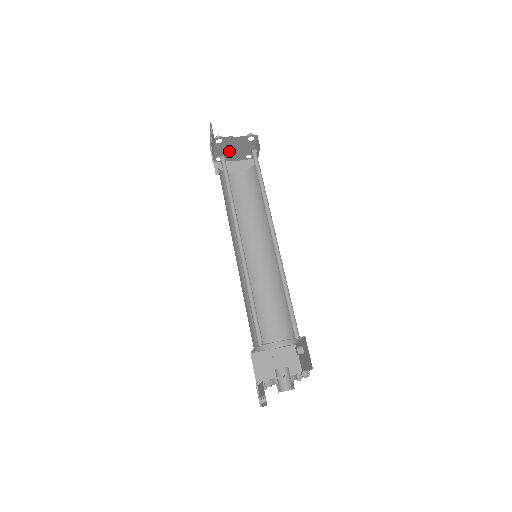
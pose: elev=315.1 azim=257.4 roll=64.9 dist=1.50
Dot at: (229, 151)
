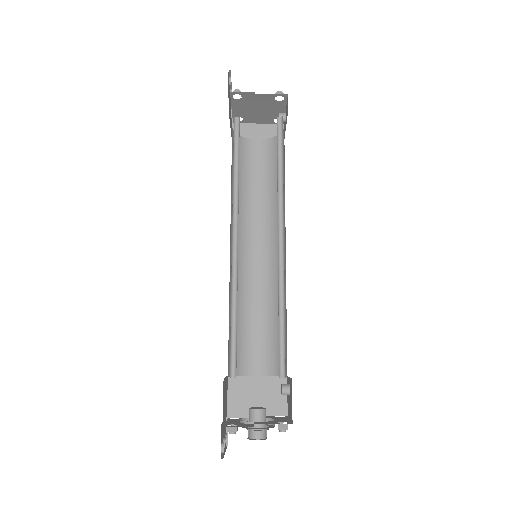
Dot at: (252, 111)
